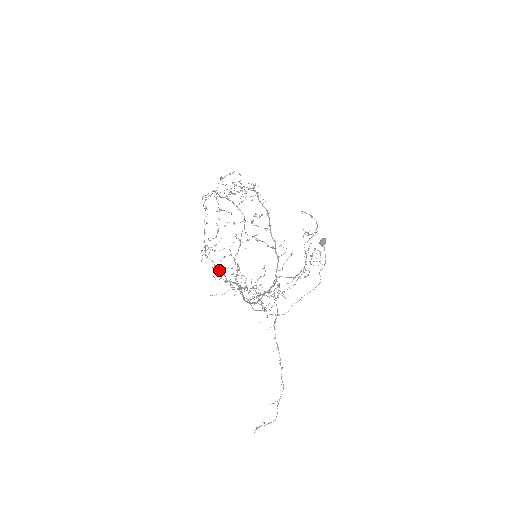
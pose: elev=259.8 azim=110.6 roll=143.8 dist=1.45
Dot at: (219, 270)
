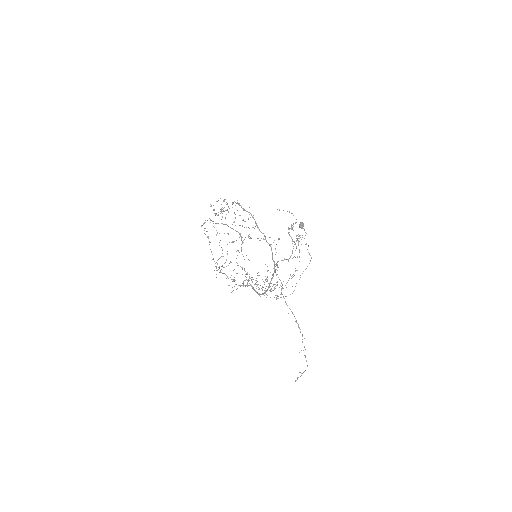
Dot at: occluded
